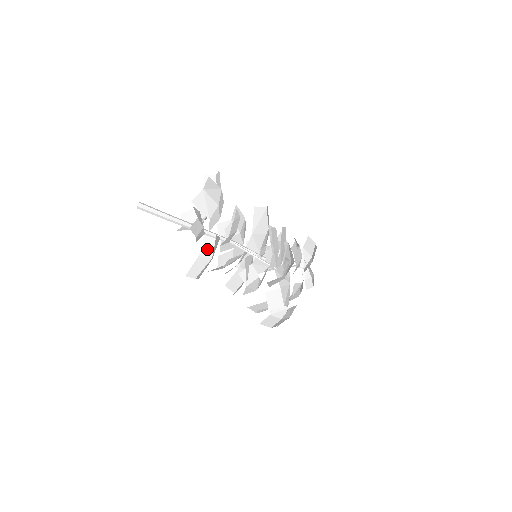
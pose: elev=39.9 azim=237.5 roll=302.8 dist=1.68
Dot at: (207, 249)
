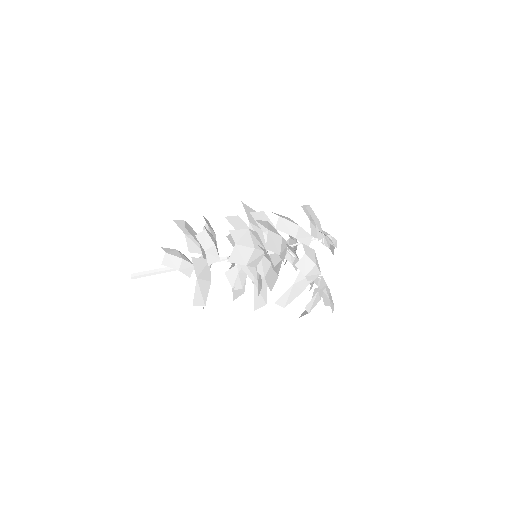
Dot at: occluded
